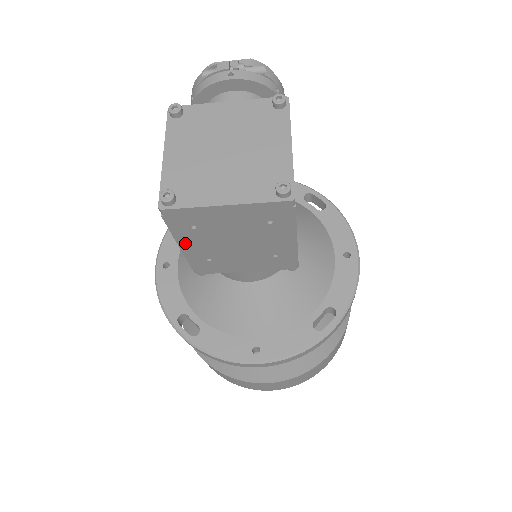
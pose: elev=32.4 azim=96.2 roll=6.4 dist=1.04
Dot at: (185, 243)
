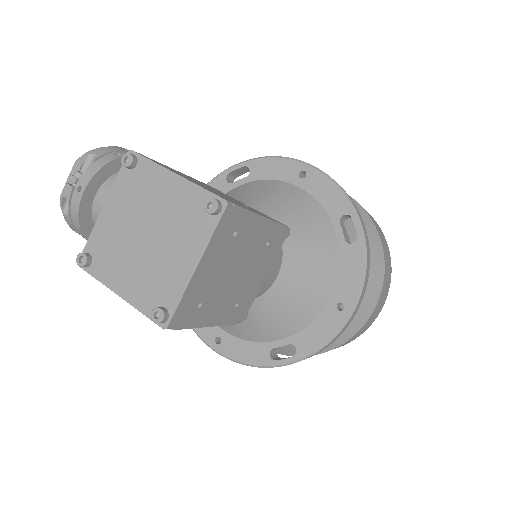
Dot at: (209, 320)
